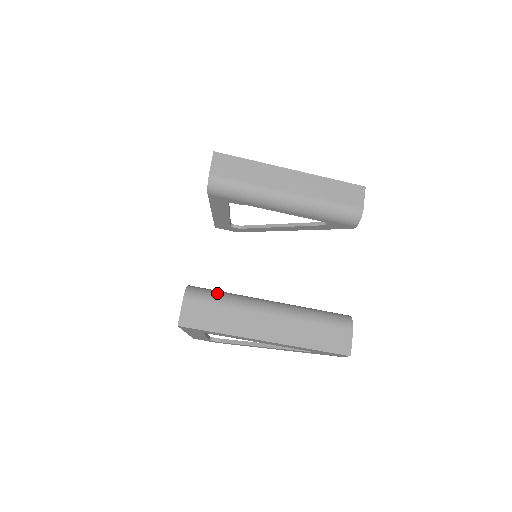
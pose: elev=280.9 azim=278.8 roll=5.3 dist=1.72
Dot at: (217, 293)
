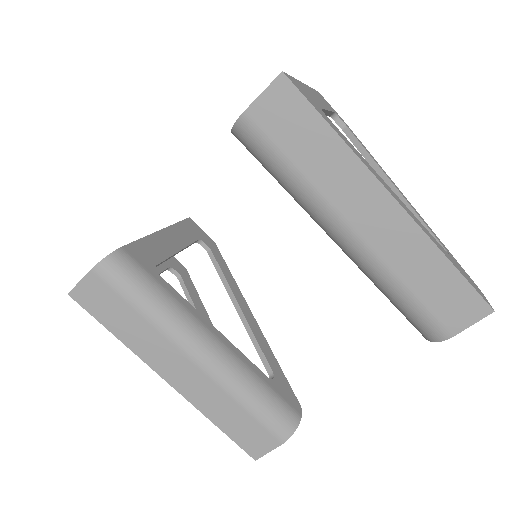
Dot at: (144, 289)
